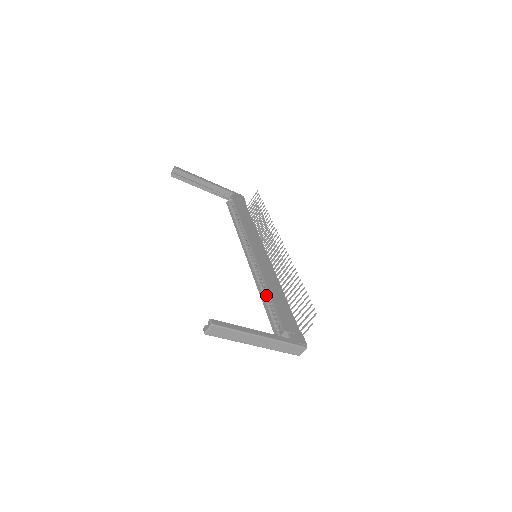
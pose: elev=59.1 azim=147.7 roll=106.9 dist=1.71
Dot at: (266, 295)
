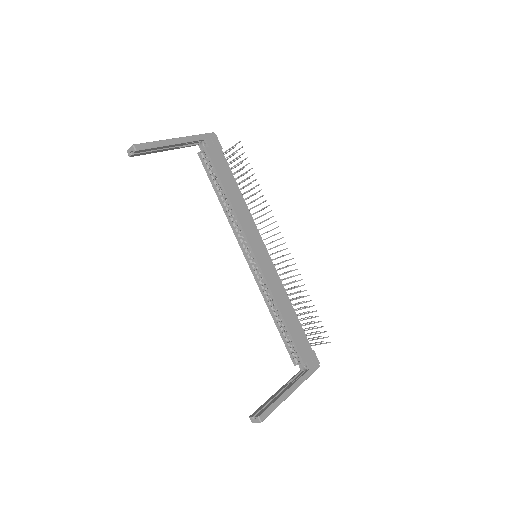
Dot at: (277, 314)
